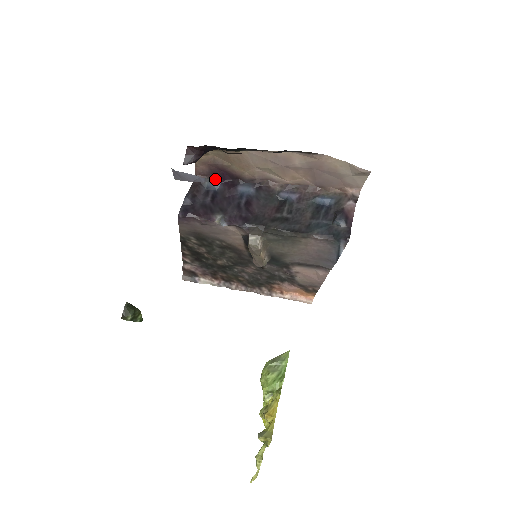
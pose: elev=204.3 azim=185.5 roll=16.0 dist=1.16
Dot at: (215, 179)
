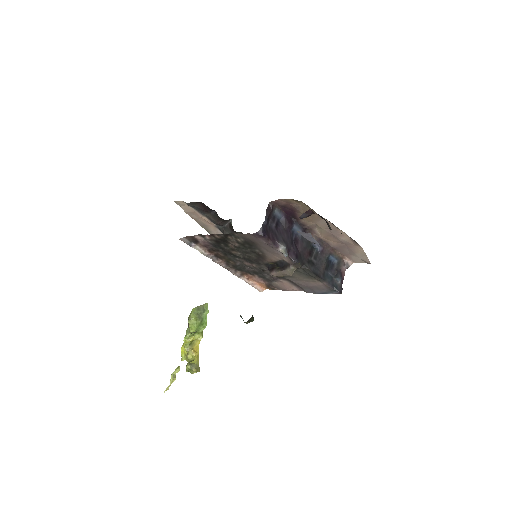
Dot at: (282, 210)
